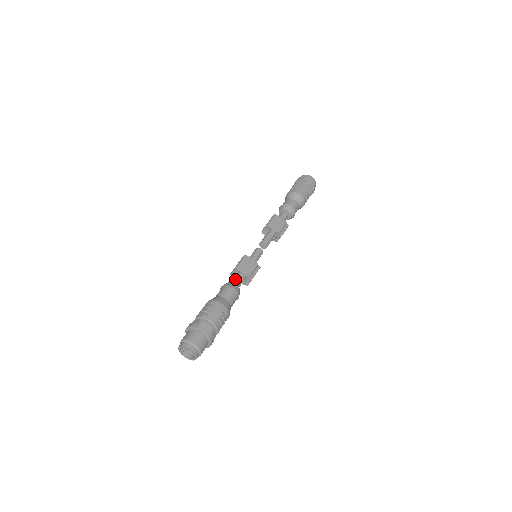
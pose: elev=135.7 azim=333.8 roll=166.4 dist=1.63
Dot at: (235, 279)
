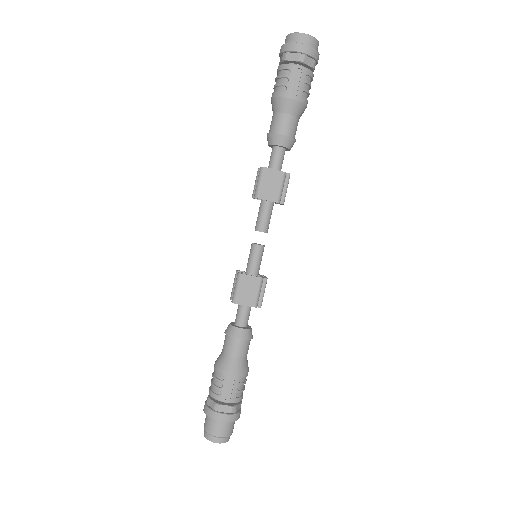
Dot at: (238, 315)
